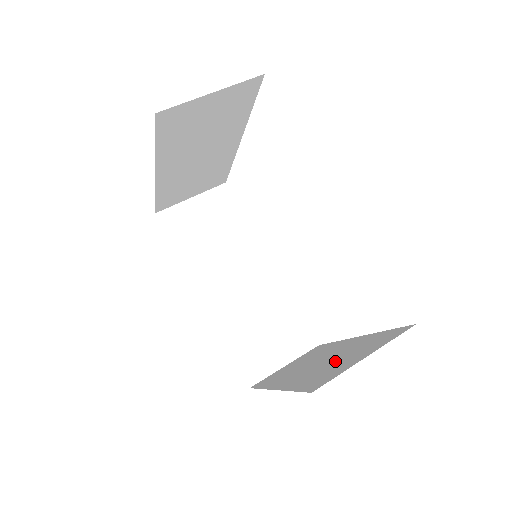
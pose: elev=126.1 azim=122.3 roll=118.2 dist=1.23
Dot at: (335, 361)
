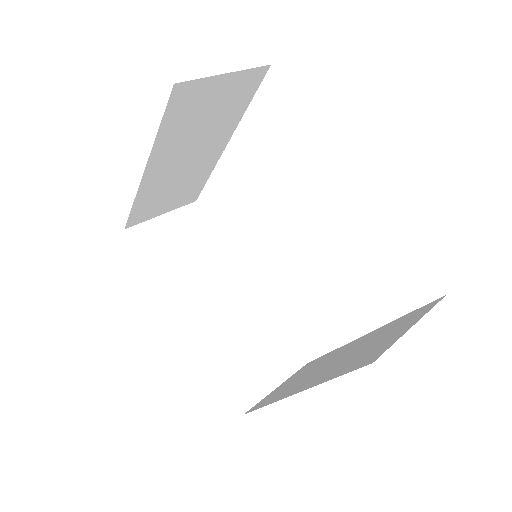
Dot at: (364, 348)
